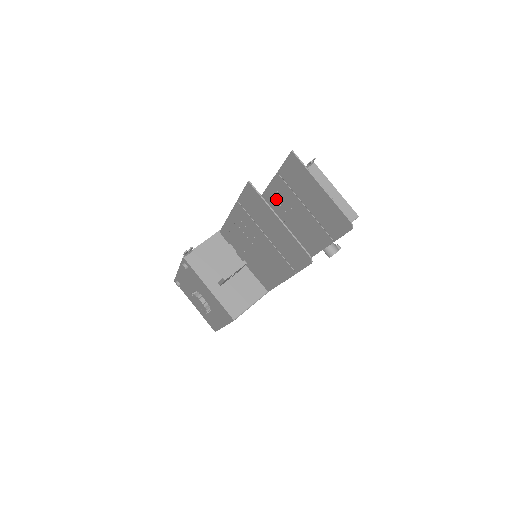
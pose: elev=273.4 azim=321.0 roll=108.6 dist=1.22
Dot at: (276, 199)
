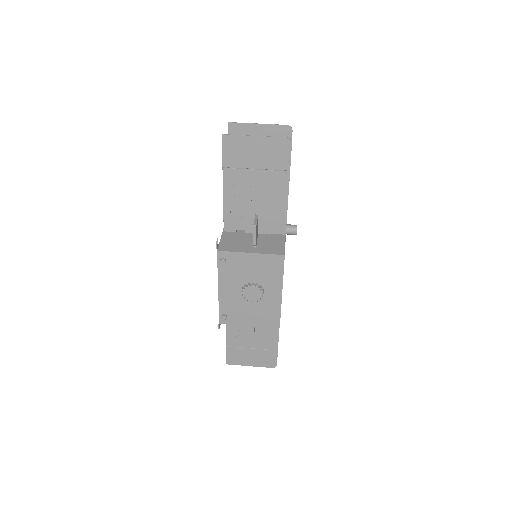
Dot at: occluded
